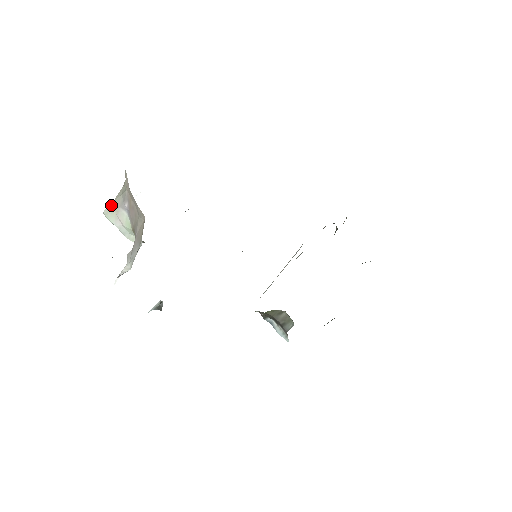
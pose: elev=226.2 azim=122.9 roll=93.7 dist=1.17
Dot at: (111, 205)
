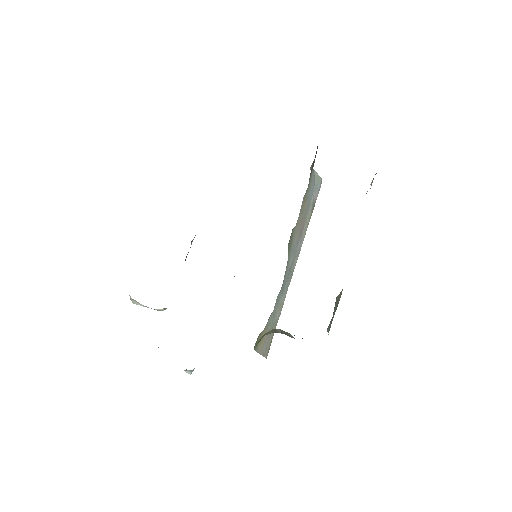
Dot at: (129, 295)
